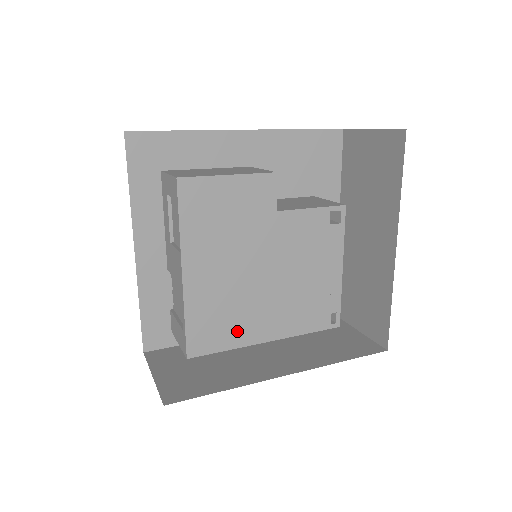
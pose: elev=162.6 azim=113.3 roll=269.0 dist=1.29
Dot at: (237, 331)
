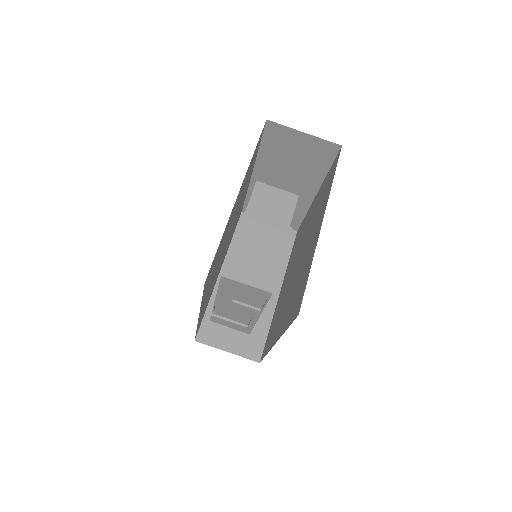
Dot at: occluded
